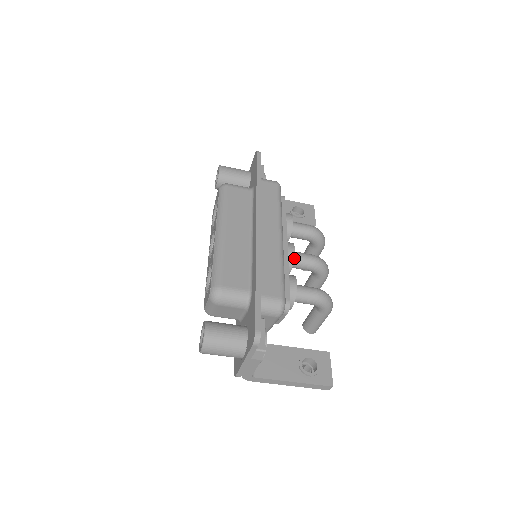
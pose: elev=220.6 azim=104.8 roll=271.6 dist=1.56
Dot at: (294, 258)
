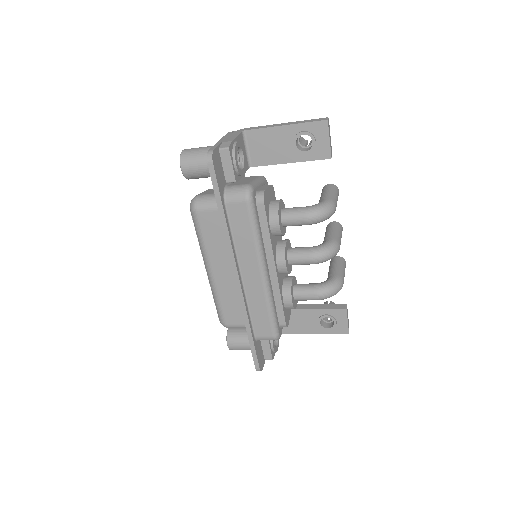
Dot at: (290, 264)
